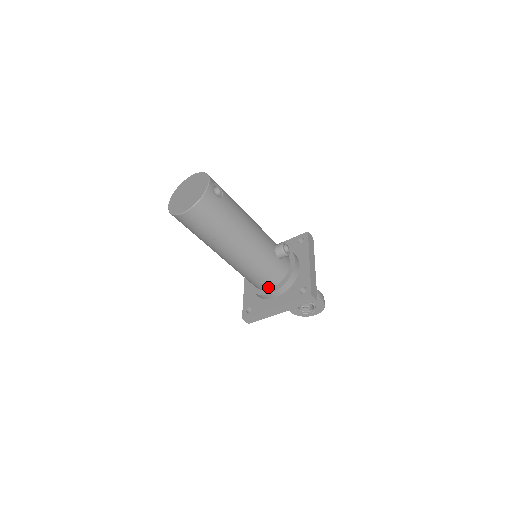
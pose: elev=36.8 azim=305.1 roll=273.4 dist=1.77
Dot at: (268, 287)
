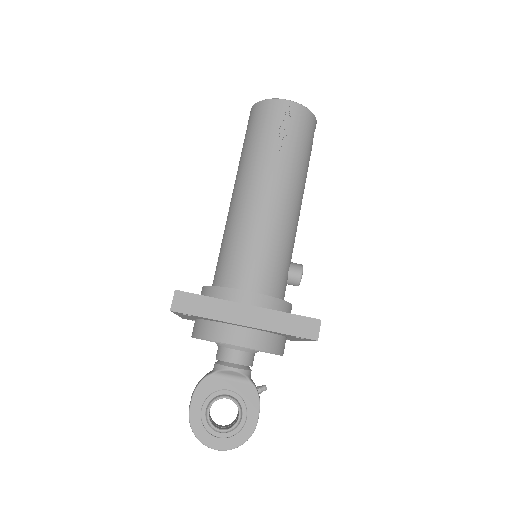
Dot at: (249, 287)
